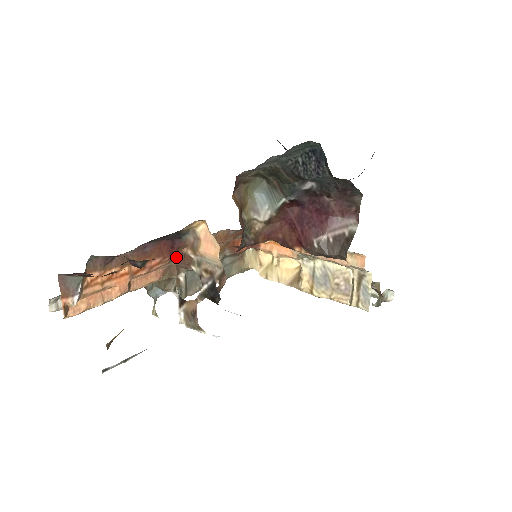
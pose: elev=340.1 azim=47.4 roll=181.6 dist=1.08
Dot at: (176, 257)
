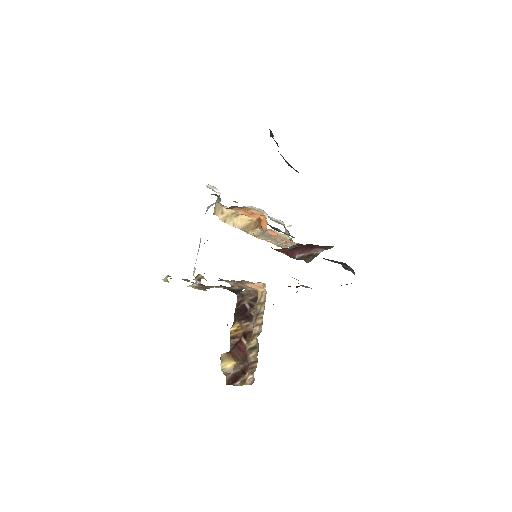
Dot at: occluded
